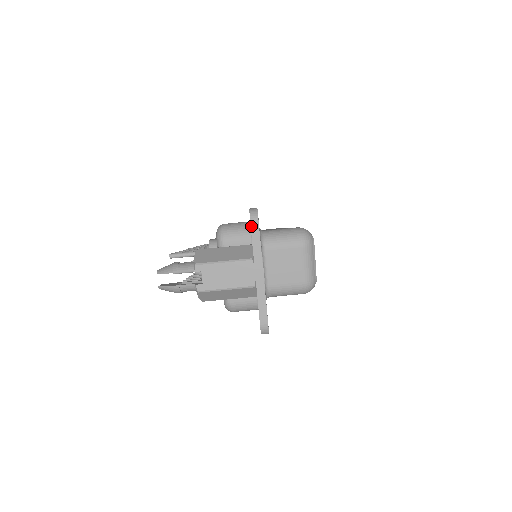
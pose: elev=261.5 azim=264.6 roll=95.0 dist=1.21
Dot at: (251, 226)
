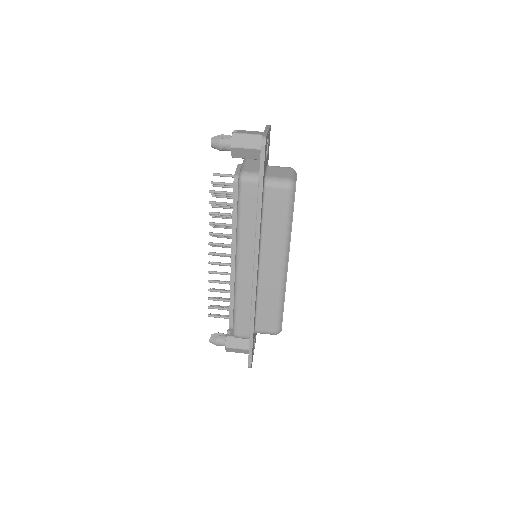
Dot at: (266, 125)
